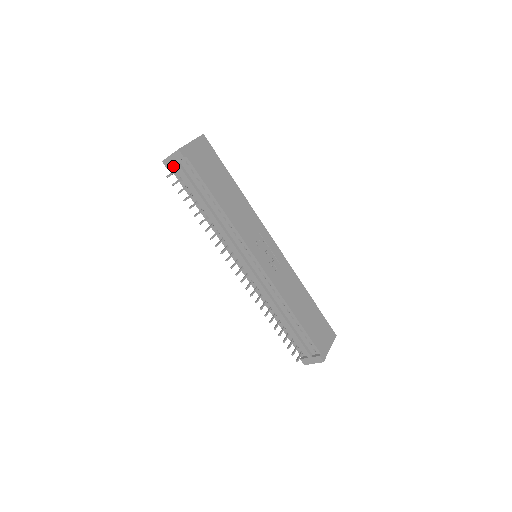
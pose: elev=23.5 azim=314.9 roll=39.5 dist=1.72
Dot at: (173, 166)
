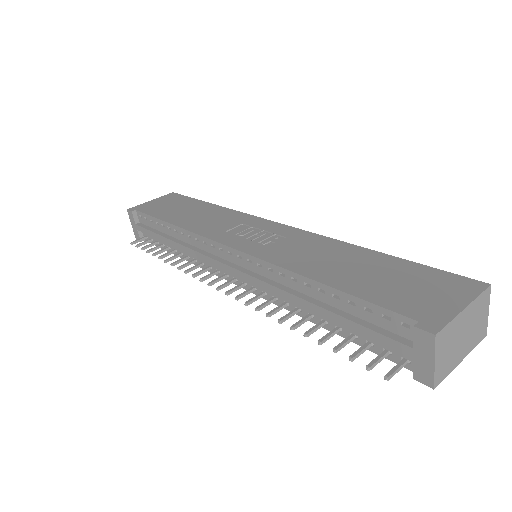
Dot at: (143, 235)
